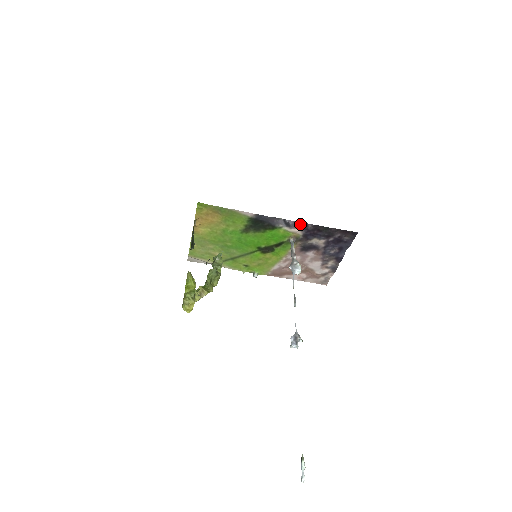
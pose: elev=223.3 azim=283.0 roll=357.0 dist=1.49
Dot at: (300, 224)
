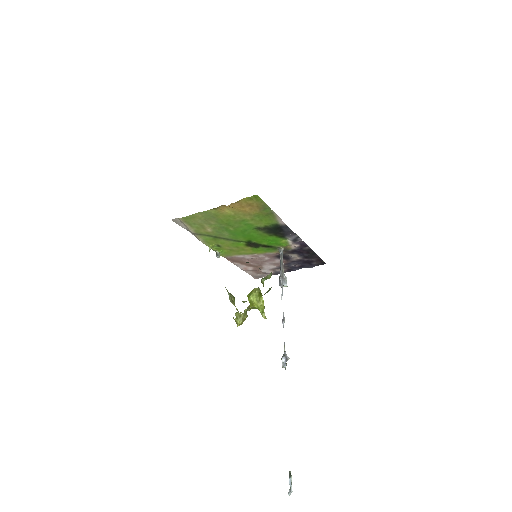
Dot at: (302, 243)
